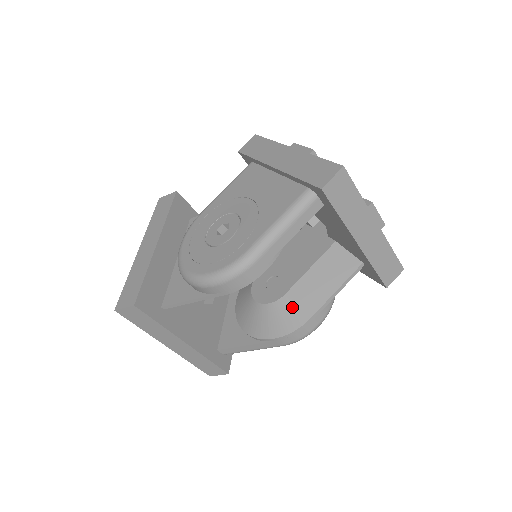
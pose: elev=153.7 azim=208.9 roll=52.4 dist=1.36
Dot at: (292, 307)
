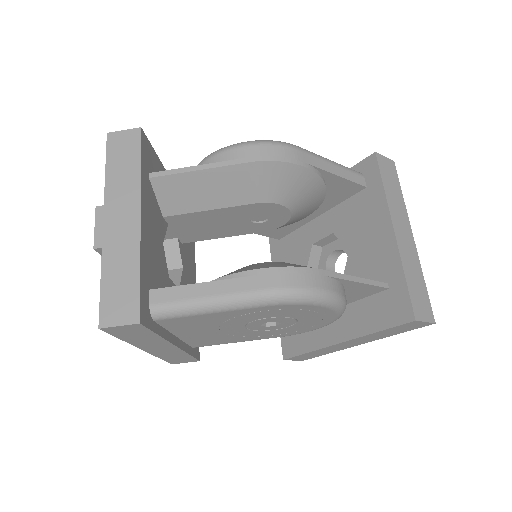
Dot at: (295, 264)
